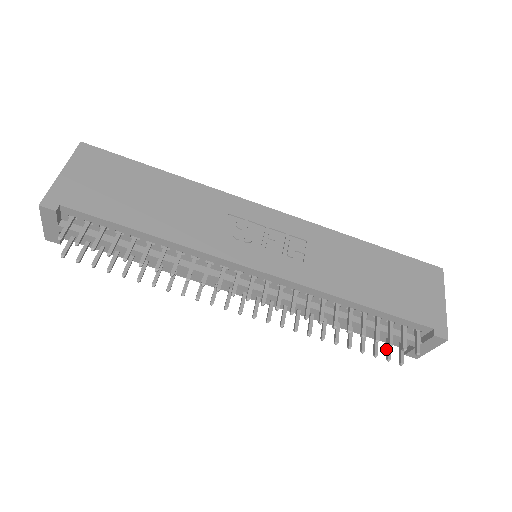
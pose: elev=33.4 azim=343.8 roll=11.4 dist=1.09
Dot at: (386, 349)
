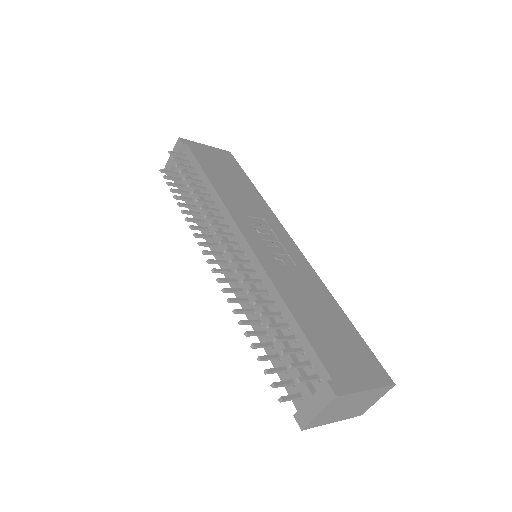
Dot at: (280, 382)
